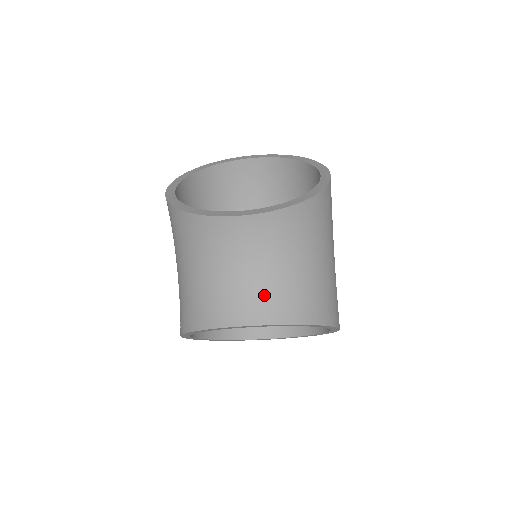
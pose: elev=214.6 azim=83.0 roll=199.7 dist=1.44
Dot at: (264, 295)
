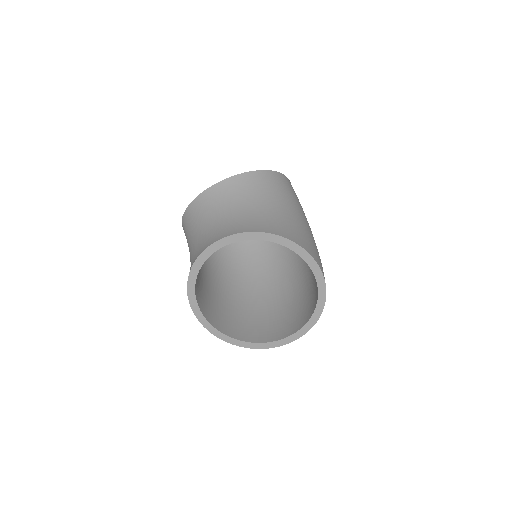
Dot at: (225, 226)
